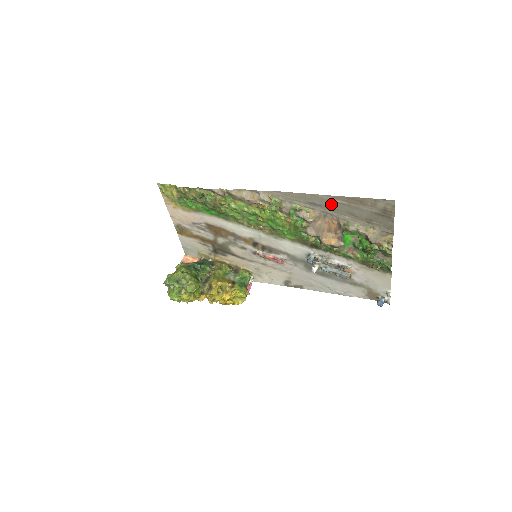
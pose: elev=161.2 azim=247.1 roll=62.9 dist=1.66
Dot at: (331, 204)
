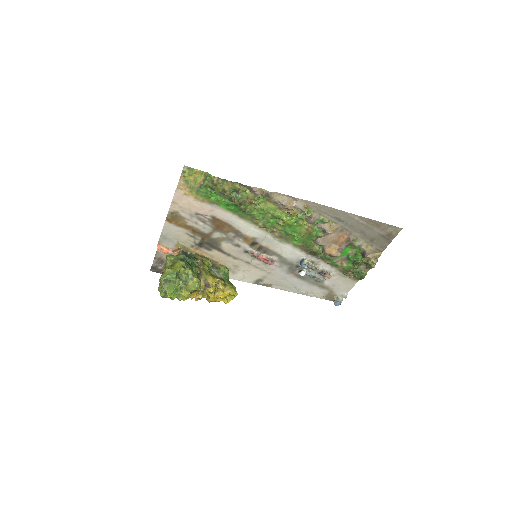
Dot at: (353, 222)
